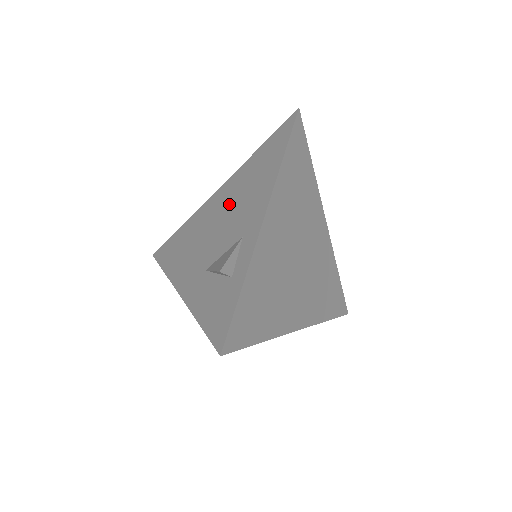
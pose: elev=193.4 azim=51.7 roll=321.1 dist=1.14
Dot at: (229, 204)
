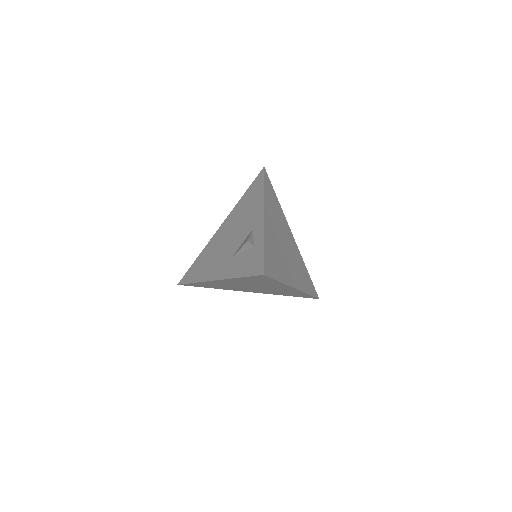
Dot at: (234, 225)
